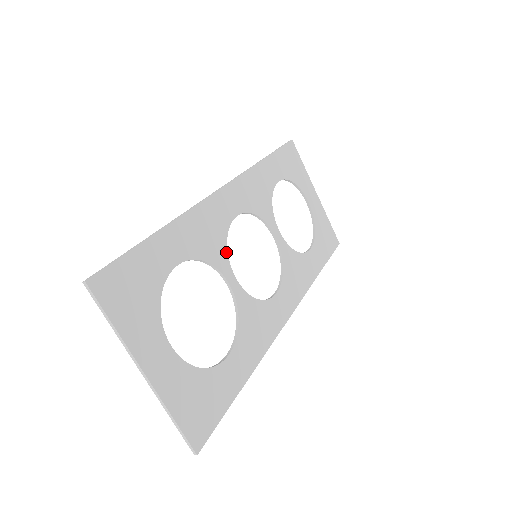
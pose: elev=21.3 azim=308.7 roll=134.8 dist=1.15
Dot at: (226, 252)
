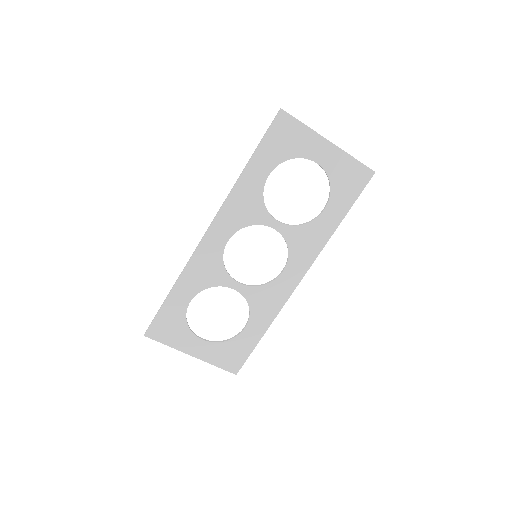
Dot at: (225, 272)
